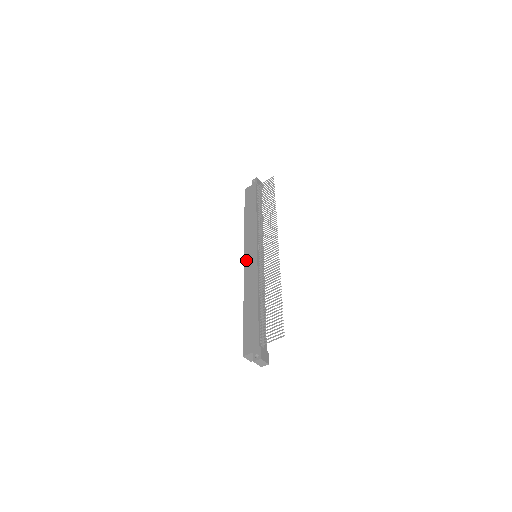
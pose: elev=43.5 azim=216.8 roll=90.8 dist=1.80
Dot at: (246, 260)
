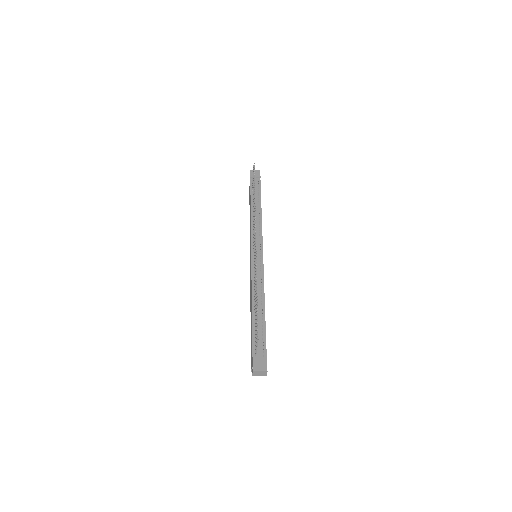
Dot at: (250, 265)
